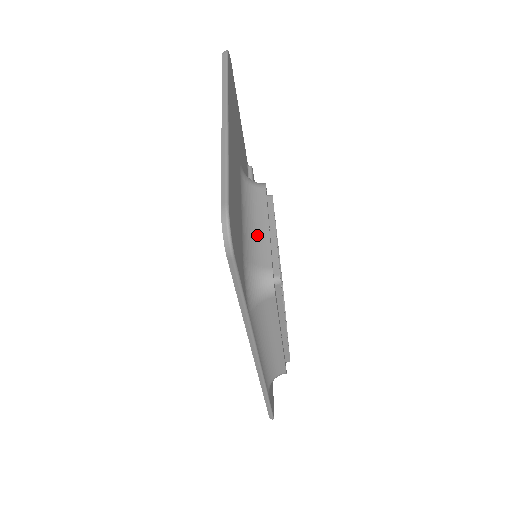
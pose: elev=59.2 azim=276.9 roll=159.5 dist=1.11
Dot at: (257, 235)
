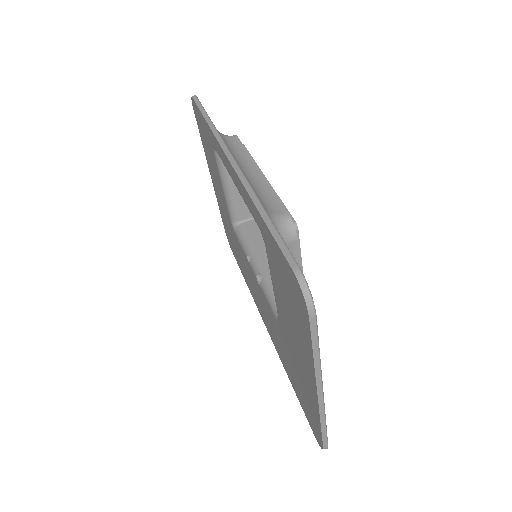
Dot at: occluded
